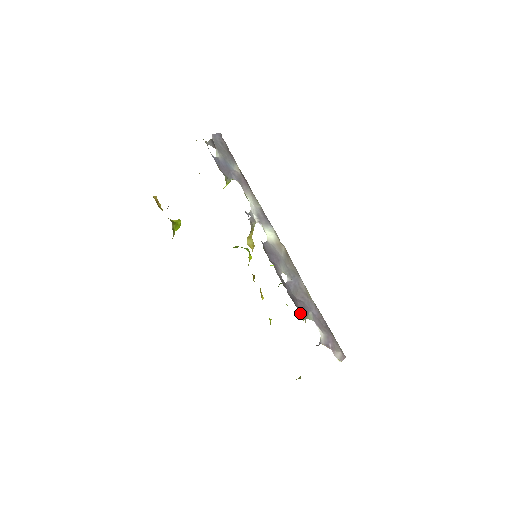
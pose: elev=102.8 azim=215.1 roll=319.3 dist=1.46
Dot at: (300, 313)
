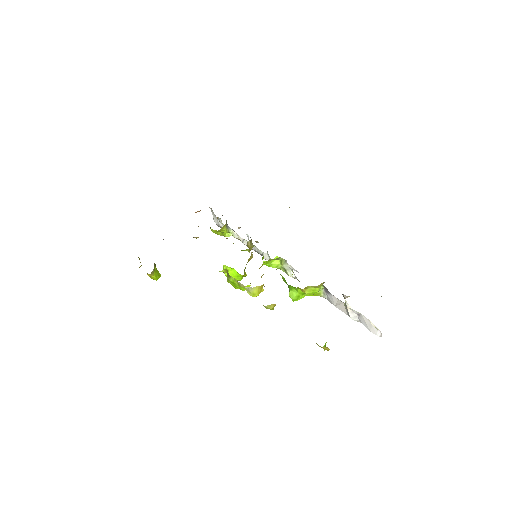
Dot at: occluded
